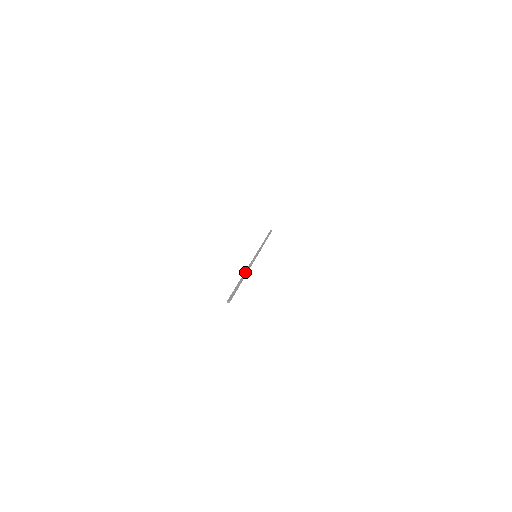
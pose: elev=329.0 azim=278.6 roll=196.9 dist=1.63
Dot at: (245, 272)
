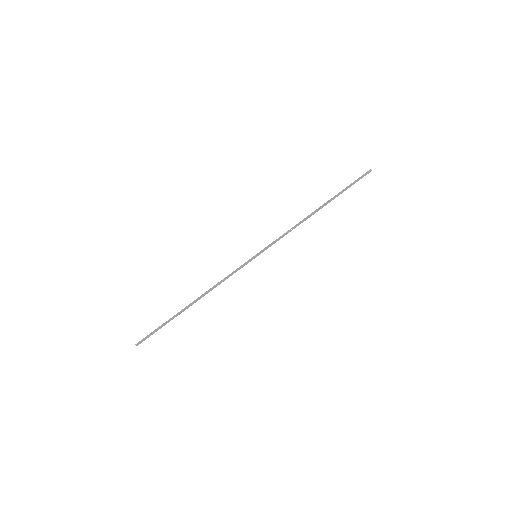
Dot at: (200, 296)
